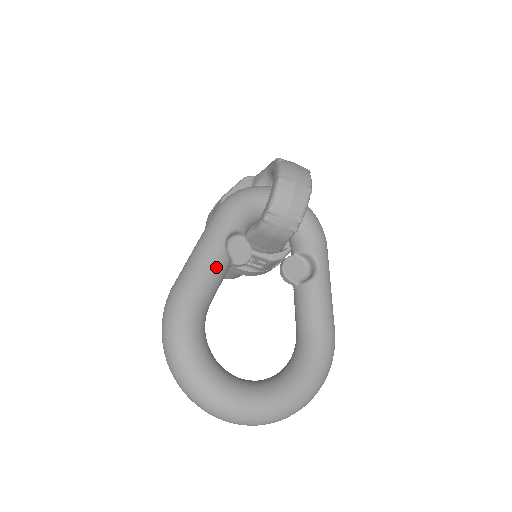
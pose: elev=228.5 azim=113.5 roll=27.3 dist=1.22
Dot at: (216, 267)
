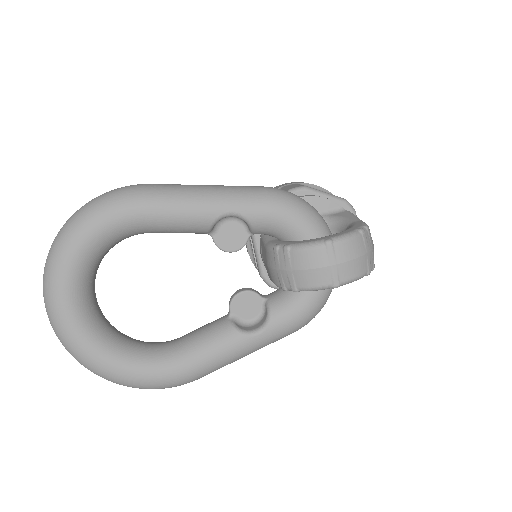
Dot at: (188, 219)
